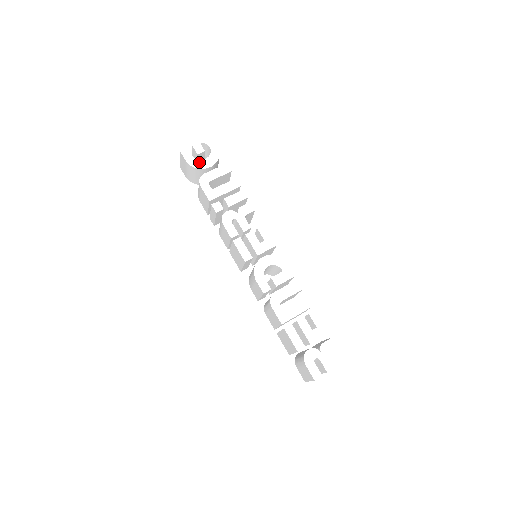
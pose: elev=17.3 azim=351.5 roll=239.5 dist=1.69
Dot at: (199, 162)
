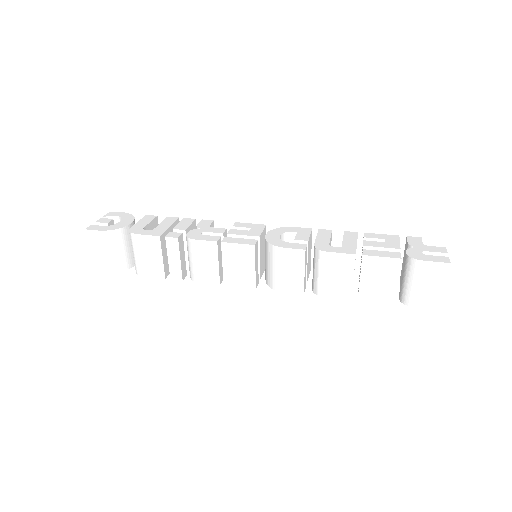
Dot at: (115, 225)
